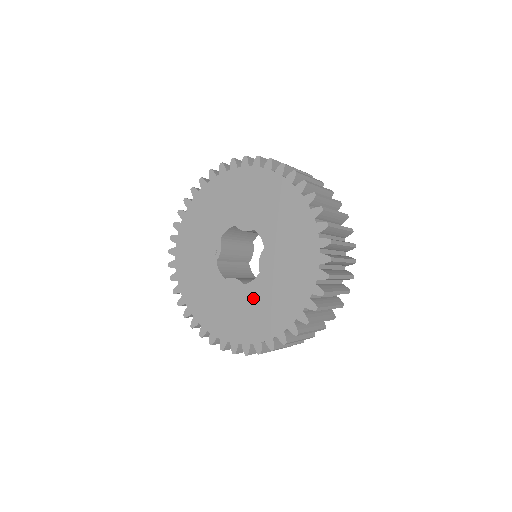
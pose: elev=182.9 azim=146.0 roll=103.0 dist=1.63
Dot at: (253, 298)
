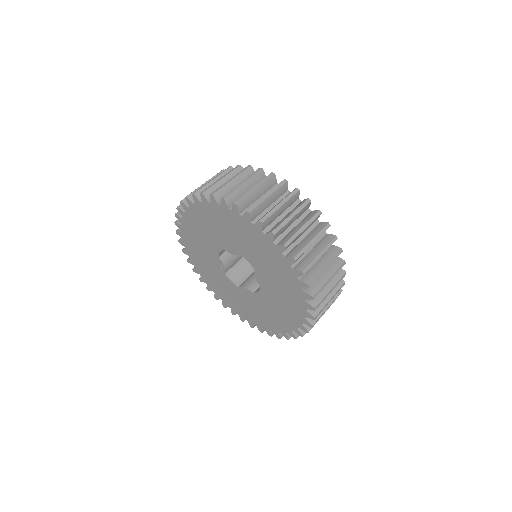
Dot at: (265, 304)
